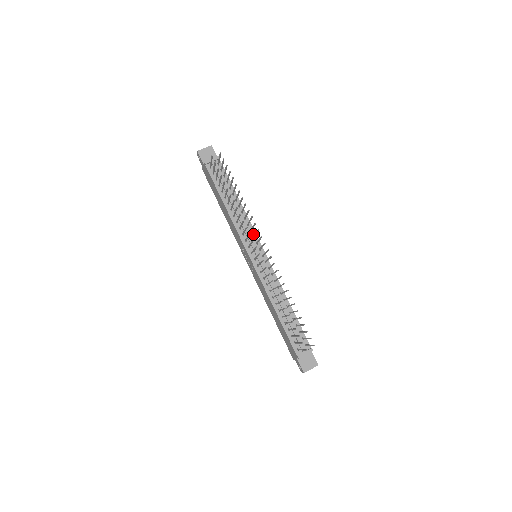
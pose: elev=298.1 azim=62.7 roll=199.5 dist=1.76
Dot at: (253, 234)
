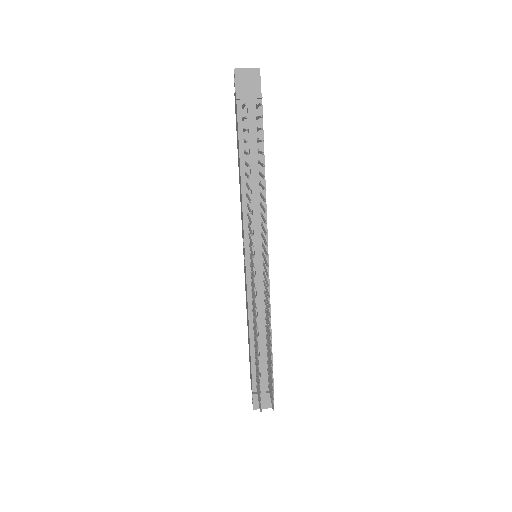
Dot at: occluded
